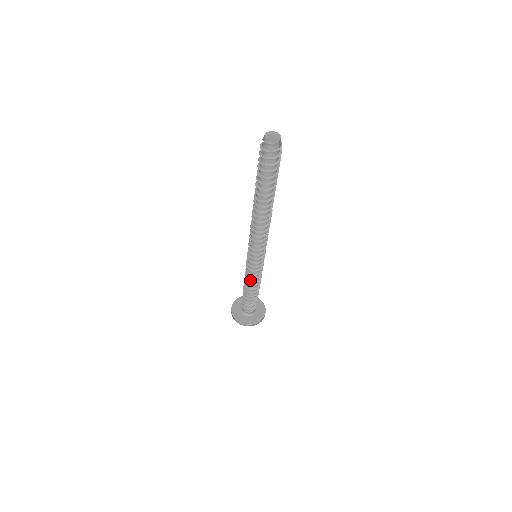
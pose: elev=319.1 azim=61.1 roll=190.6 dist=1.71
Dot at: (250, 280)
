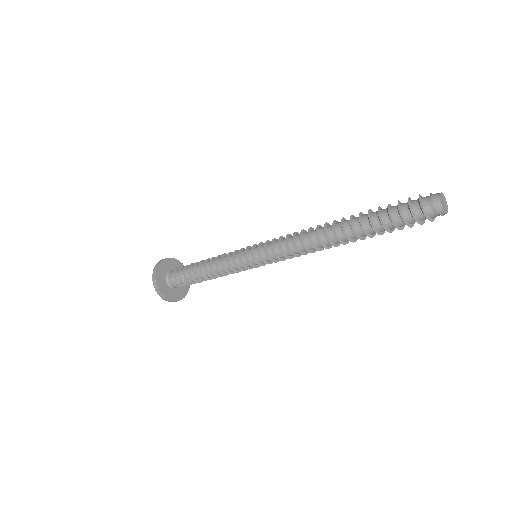
Dot at: (226, 273)
